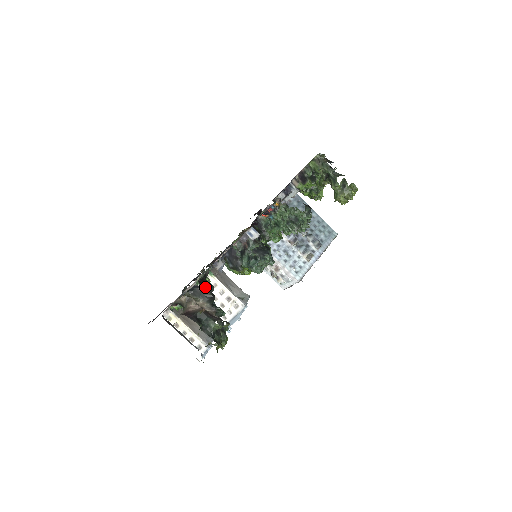
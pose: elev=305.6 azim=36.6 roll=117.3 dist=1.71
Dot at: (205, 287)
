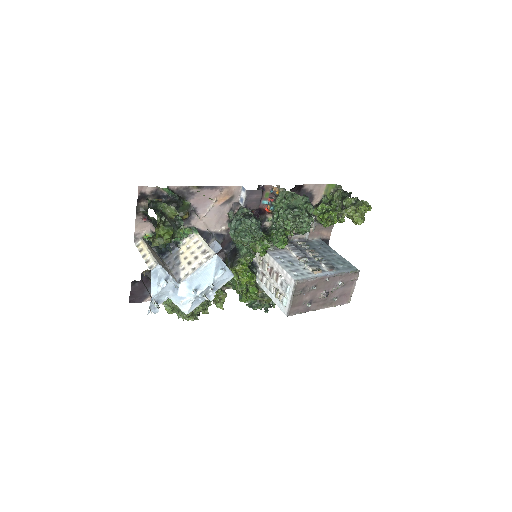
Dot at: (174, 198)
